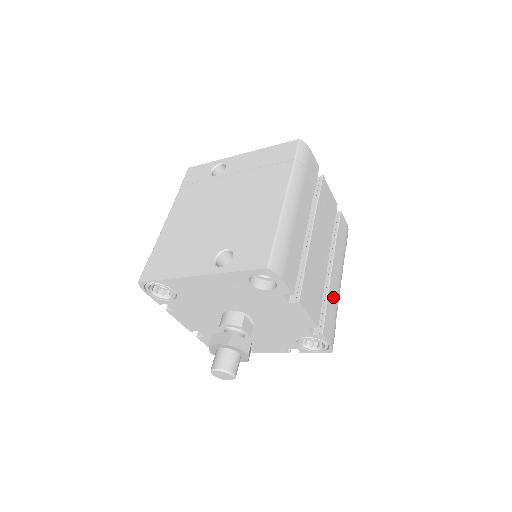
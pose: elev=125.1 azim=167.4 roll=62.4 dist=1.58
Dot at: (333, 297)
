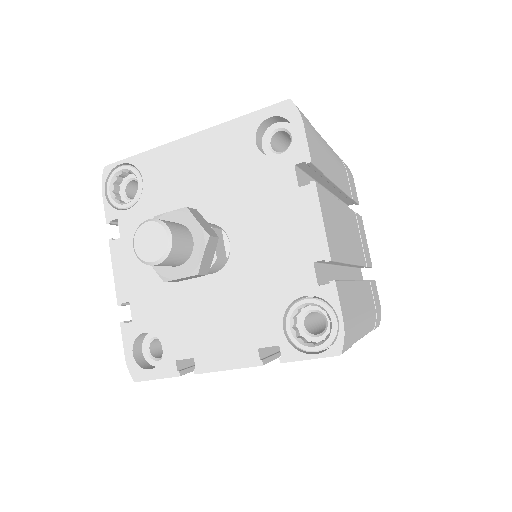
Dot at: (355, 301)
